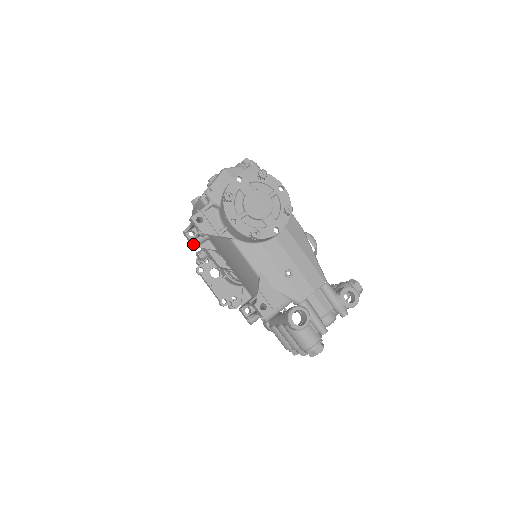
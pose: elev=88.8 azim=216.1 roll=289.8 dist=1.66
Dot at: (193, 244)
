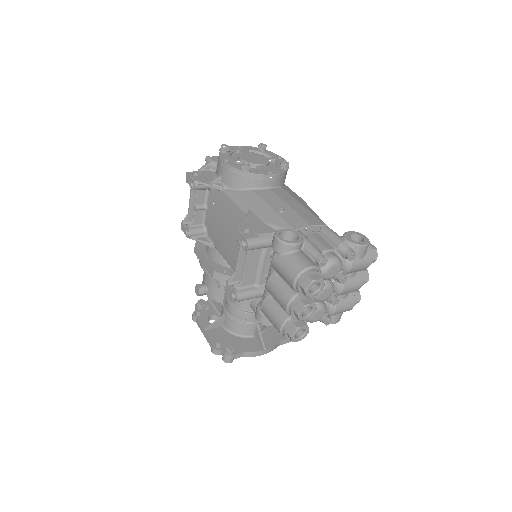
Dot at: (188, 230)
